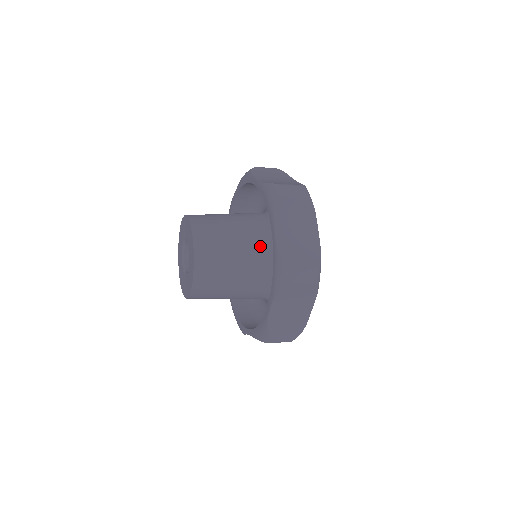
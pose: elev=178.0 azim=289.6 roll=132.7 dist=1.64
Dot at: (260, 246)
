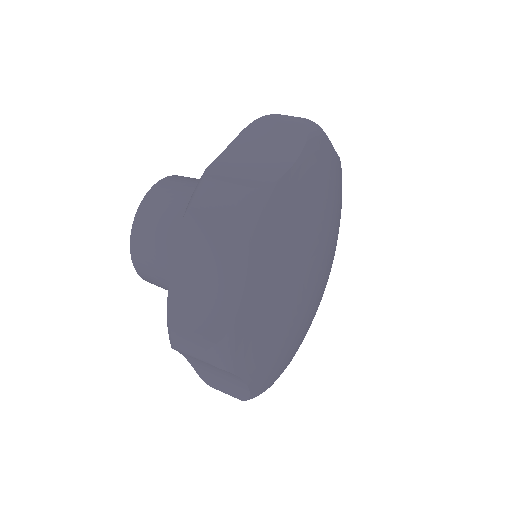
Dot at: occluded
